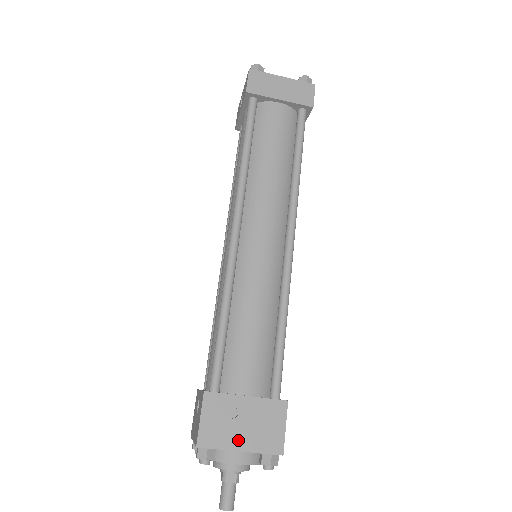
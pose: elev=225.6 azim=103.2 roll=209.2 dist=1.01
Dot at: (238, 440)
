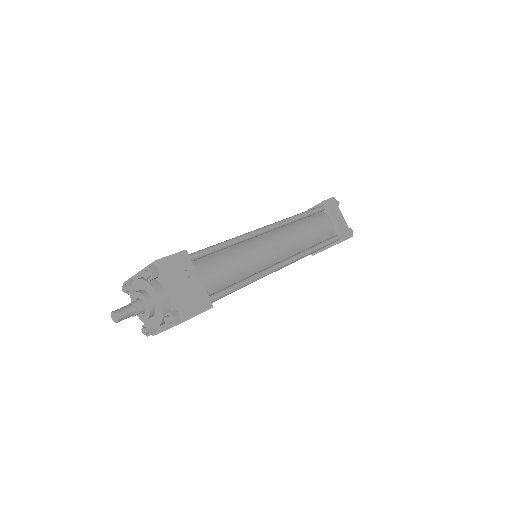
Dot at: (175, 286)
